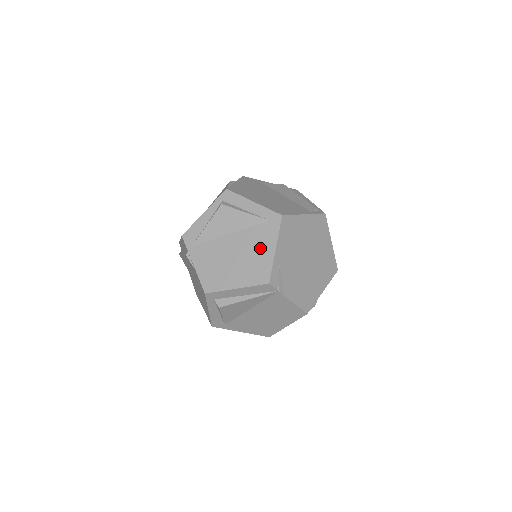
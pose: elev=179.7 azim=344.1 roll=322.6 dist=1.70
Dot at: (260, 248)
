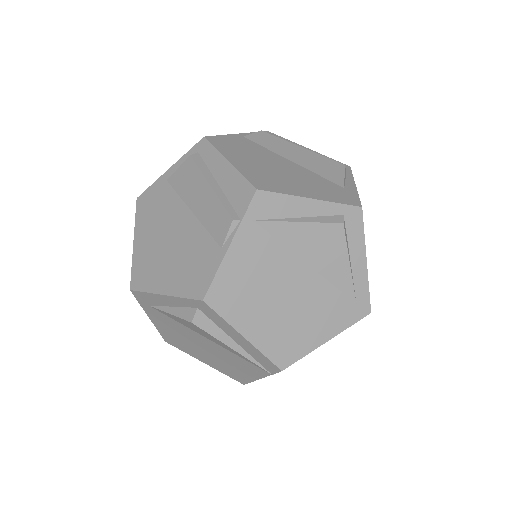
Dot at: (317, 321)
